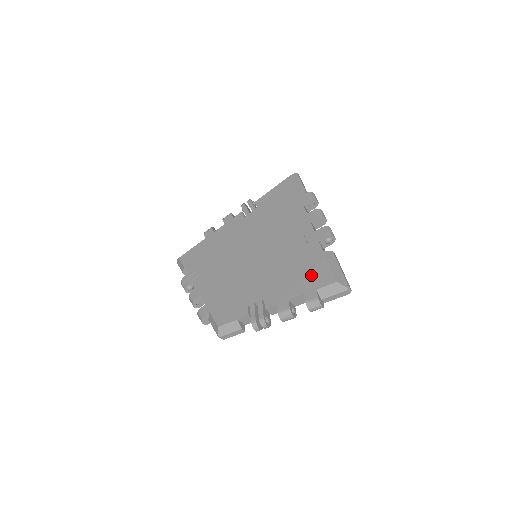
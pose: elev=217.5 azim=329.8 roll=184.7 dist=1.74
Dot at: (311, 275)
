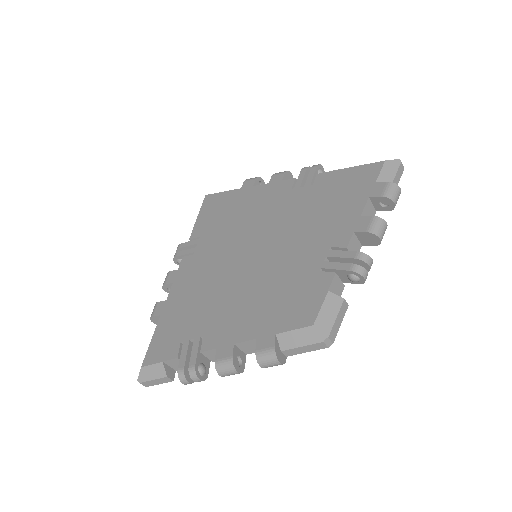
Dot at: (350, 186)
